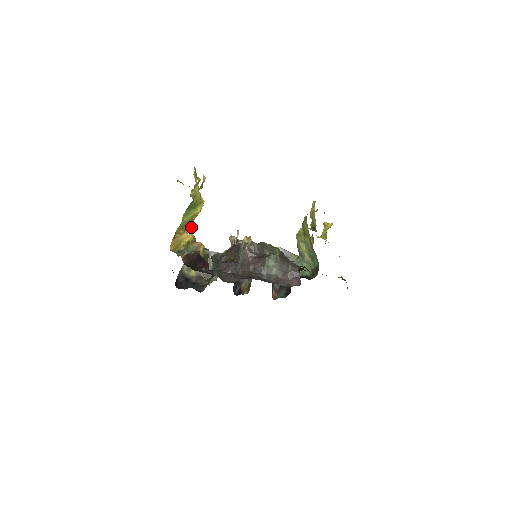
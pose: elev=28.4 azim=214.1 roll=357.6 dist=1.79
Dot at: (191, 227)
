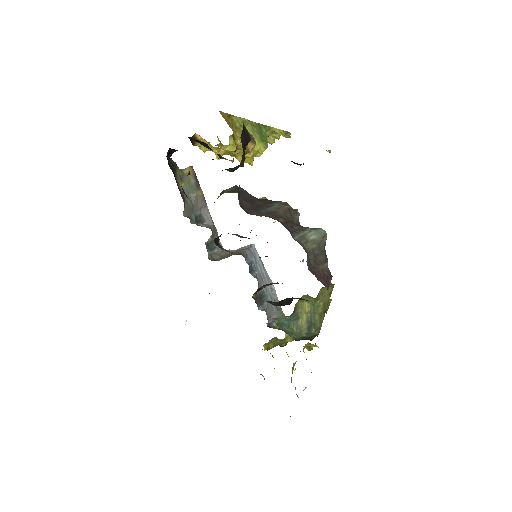
Dot at: (234, 149)
